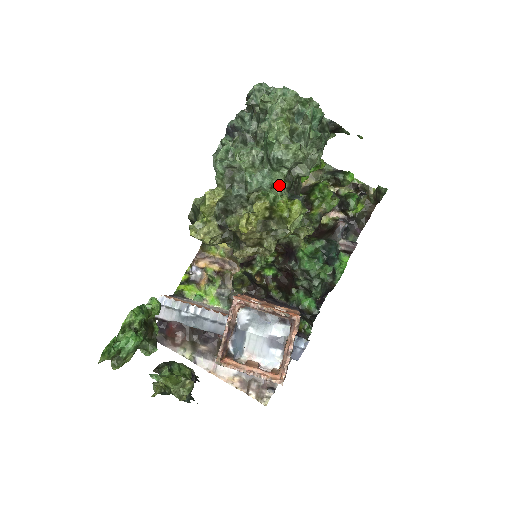
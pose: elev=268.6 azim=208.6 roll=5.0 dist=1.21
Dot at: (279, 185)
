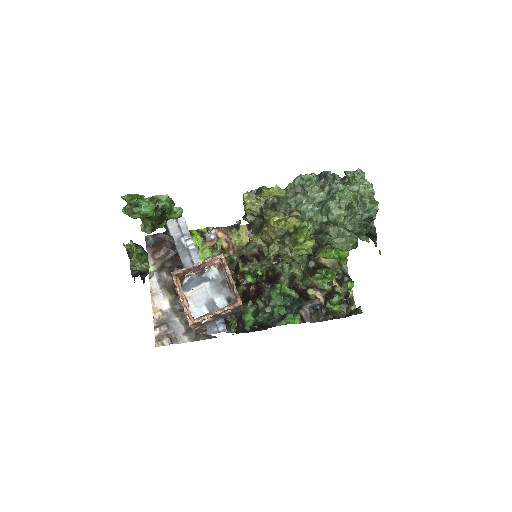
Dot at: (314, 223)
